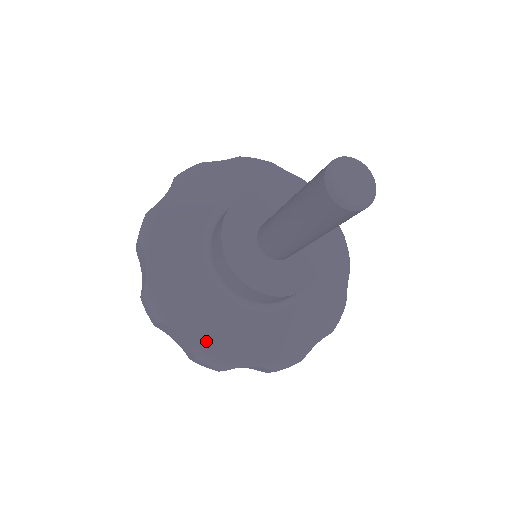
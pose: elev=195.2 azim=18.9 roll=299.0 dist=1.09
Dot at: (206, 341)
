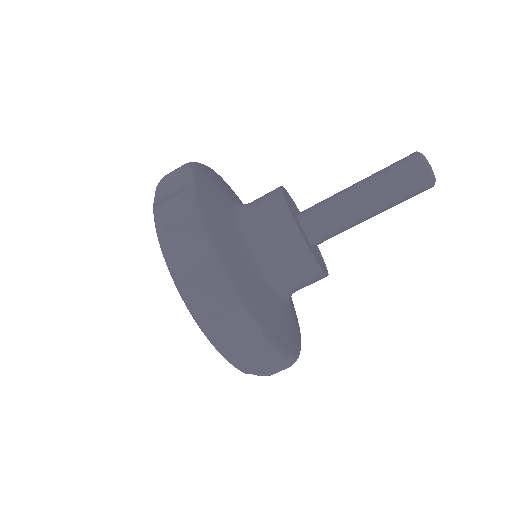
Dot at: (204, 196)
